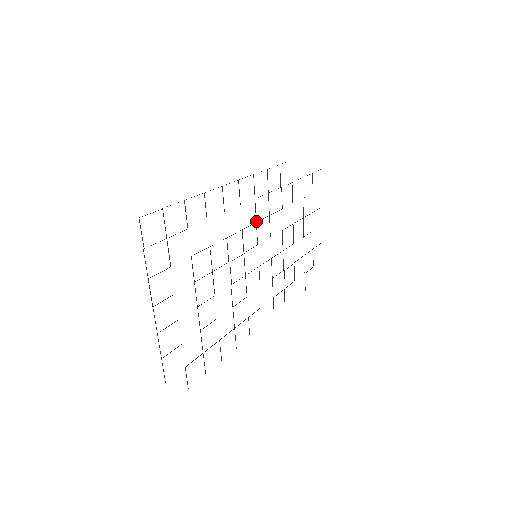
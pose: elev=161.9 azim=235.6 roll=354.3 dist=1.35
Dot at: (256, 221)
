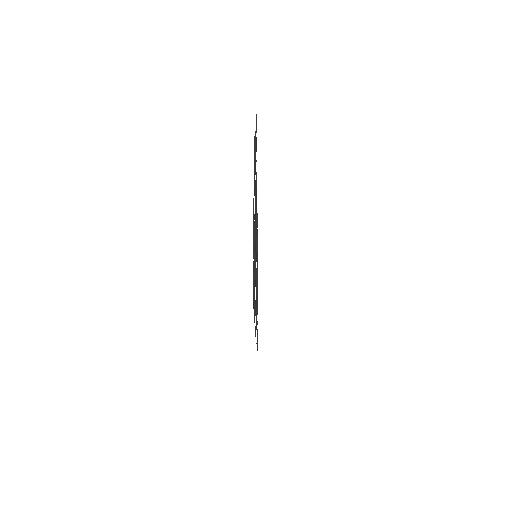
Dot at: occluded
